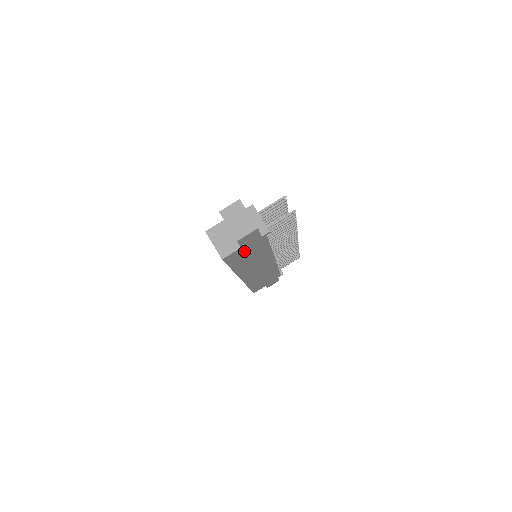
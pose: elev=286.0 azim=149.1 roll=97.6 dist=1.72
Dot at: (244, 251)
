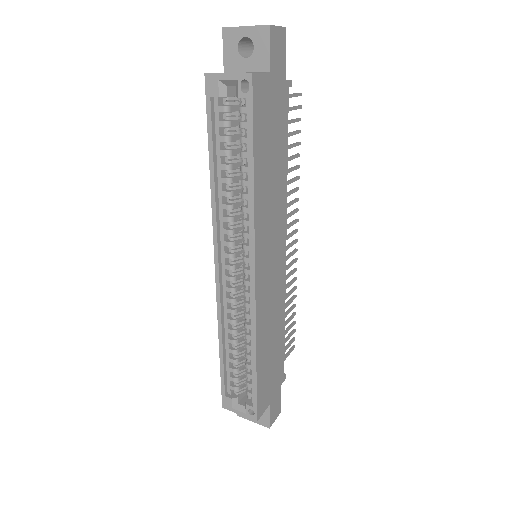
Dot at: (269, 104)
